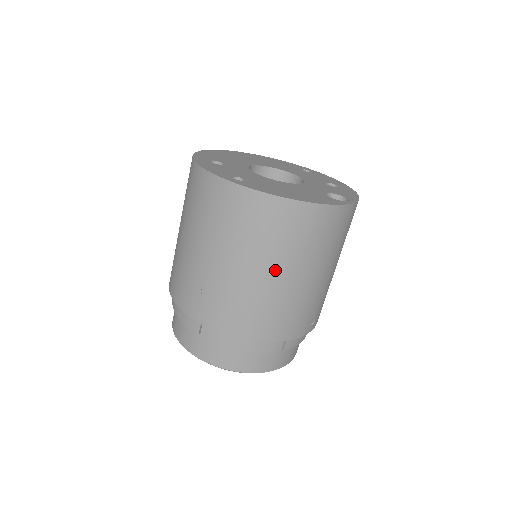
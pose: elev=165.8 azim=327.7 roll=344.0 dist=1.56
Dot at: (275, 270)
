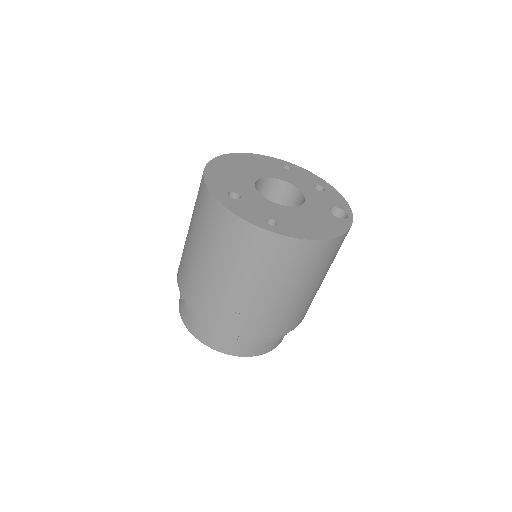
Dot at: (302, 288)
